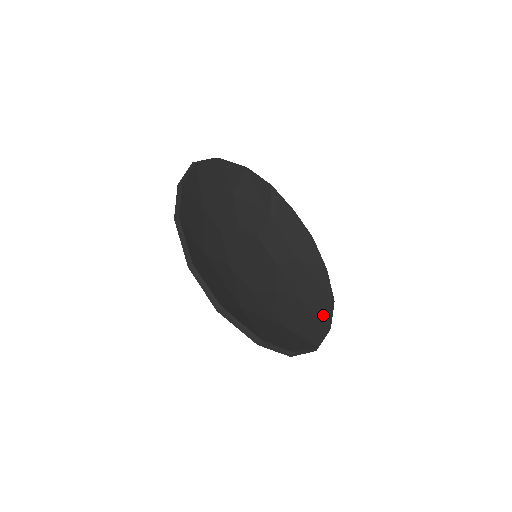
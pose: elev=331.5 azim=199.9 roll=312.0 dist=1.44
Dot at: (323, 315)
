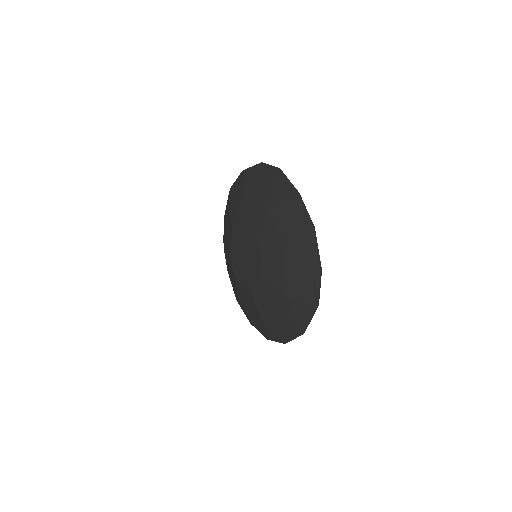
Dot at: occluded
